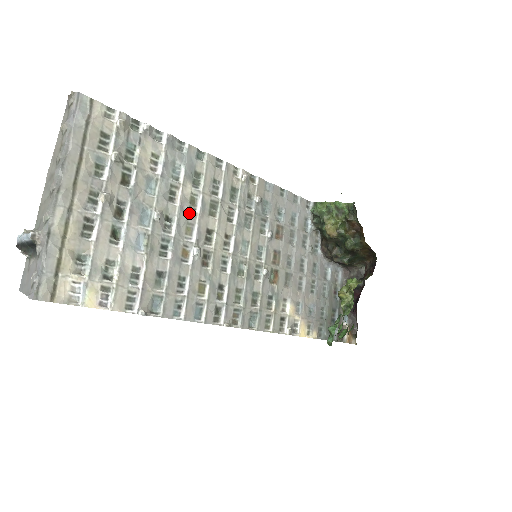
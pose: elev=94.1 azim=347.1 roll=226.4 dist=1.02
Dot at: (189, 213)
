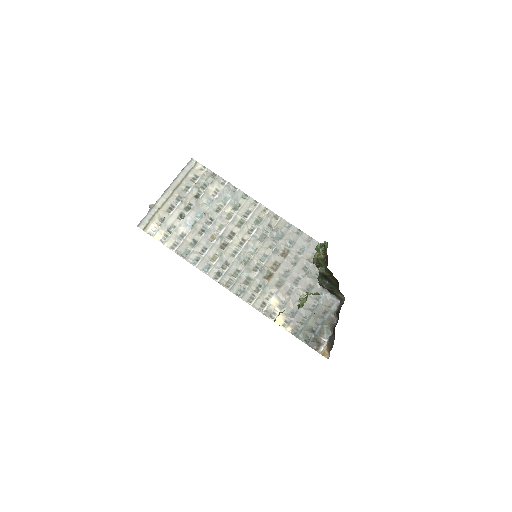
Dot at: (224, 220)
